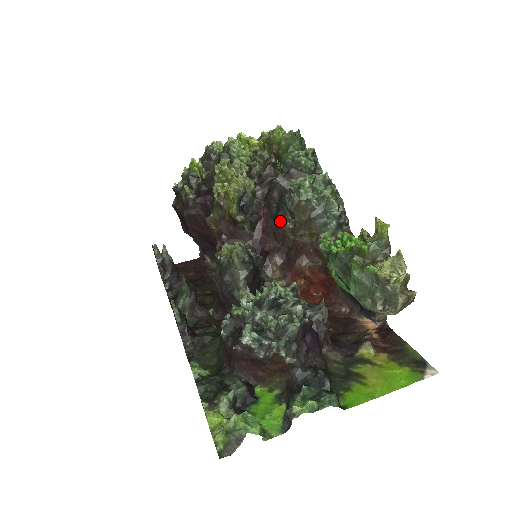
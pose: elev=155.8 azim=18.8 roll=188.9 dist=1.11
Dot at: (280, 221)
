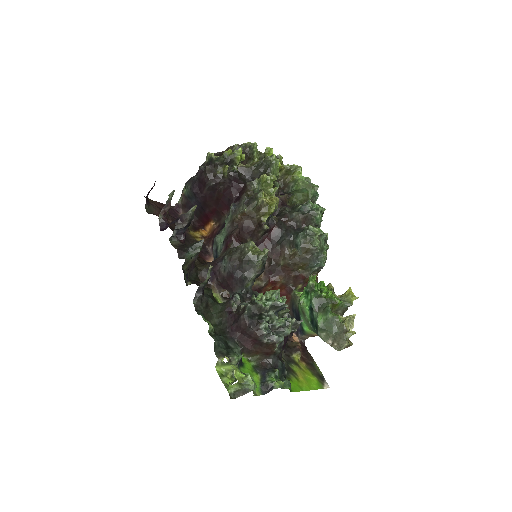
Dot at: (285, 244)
